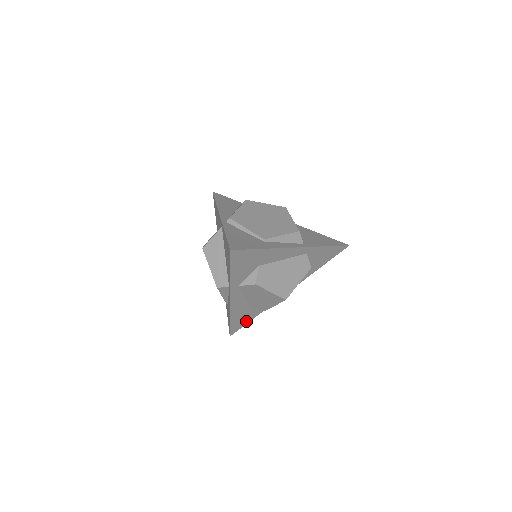
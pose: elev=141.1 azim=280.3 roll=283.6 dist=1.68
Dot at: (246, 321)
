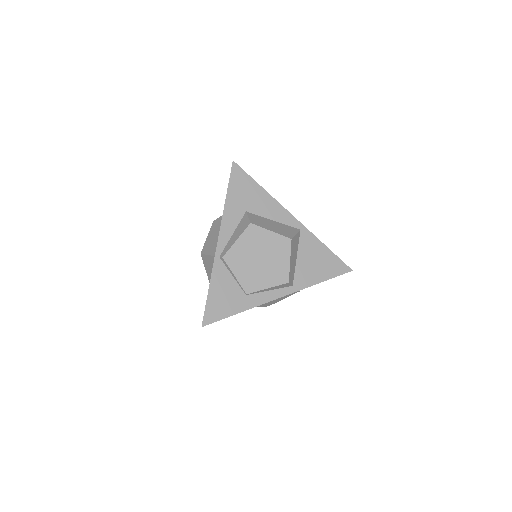
Dot at: occluded
